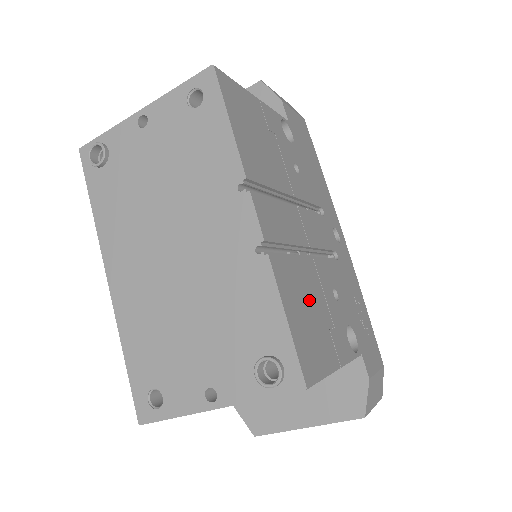
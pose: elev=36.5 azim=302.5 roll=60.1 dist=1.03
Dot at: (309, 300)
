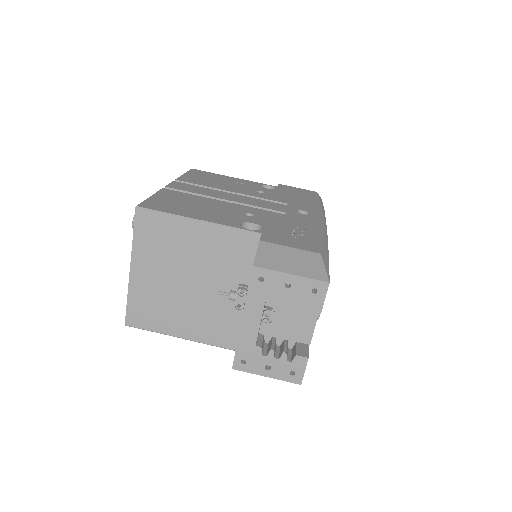
Dot at: (194, 203)
